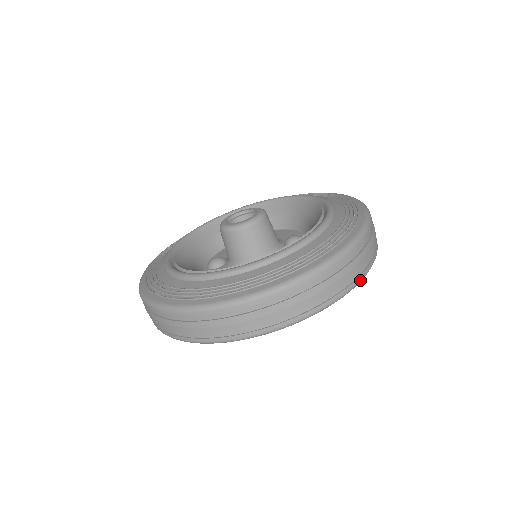
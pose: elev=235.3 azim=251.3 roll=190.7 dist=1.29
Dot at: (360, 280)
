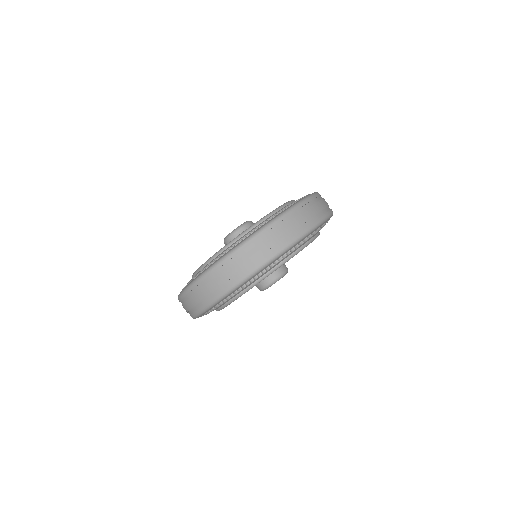
Dot at: (321, 221)
